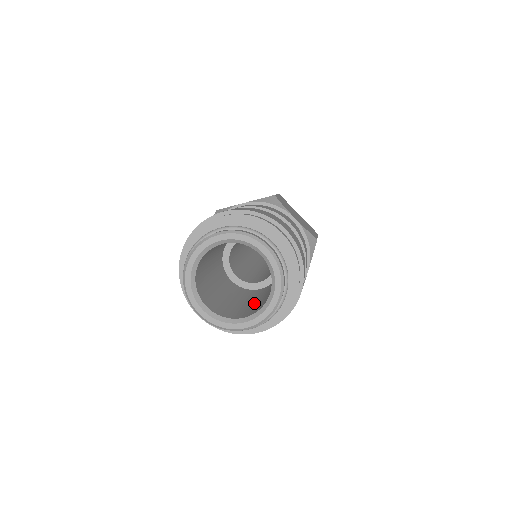
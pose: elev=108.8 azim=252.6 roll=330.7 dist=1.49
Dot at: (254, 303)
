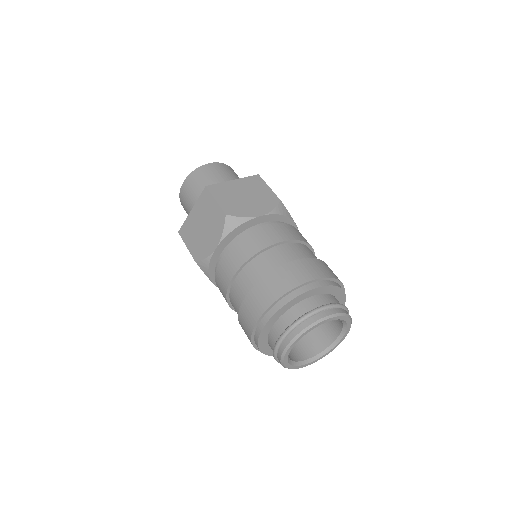
Dot at: occluded
